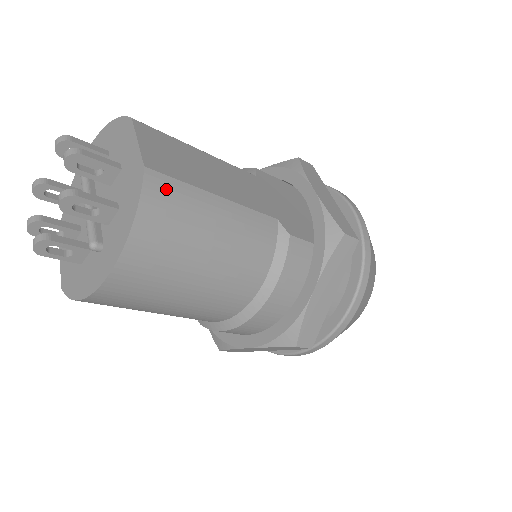
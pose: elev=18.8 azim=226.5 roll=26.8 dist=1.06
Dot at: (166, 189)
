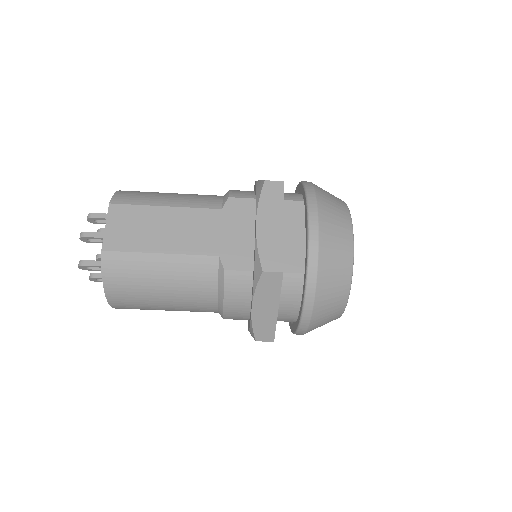
Dot at: (118, 261)
